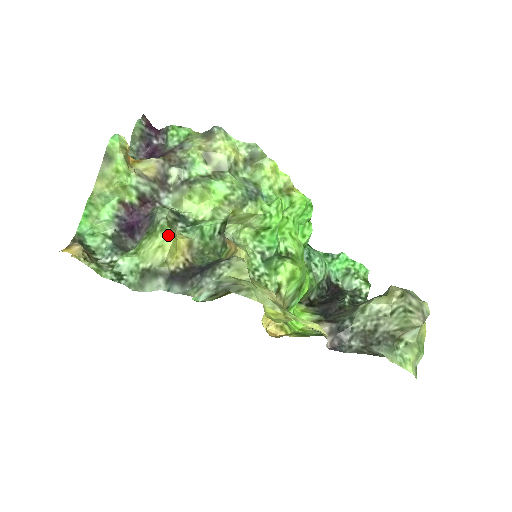
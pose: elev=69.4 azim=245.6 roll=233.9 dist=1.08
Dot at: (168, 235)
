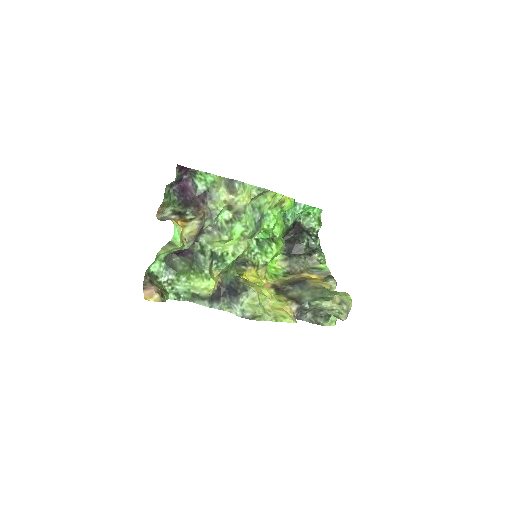
Dot at: (211, 283)
